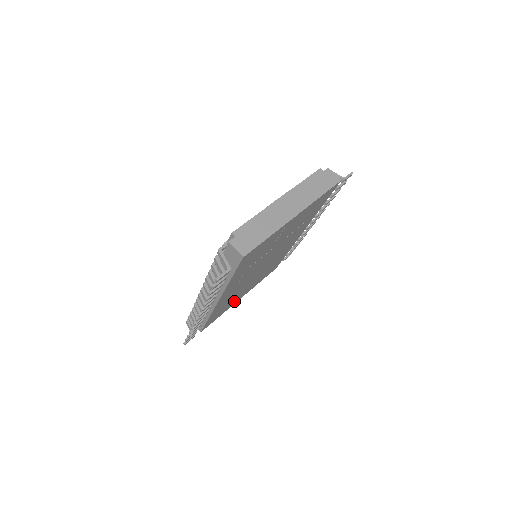
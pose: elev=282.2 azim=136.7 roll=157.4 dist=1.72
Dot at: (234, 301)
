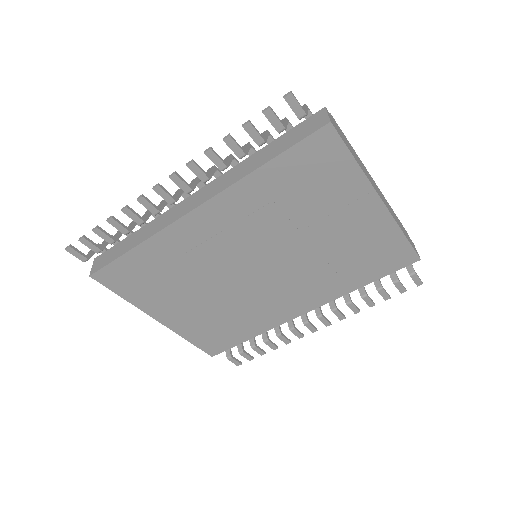
Dot at: (158, 301)
